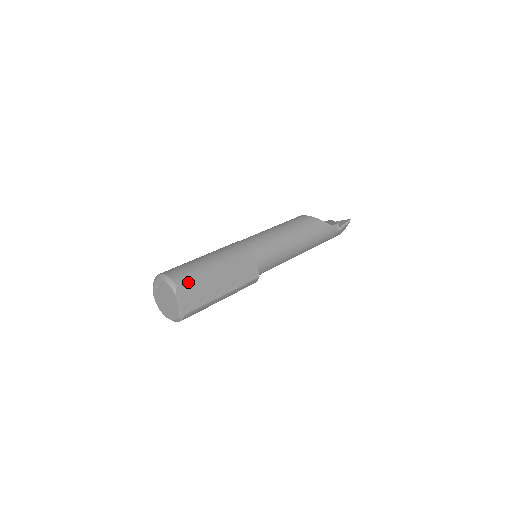
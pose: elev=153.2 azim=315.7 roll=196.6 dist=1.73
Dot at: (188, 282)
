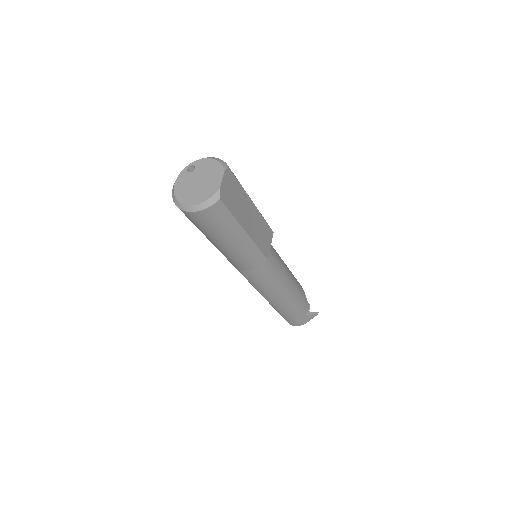
Dot at: (235, 178)
